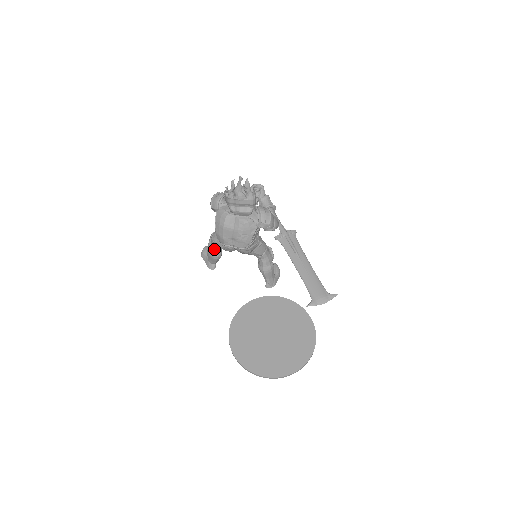
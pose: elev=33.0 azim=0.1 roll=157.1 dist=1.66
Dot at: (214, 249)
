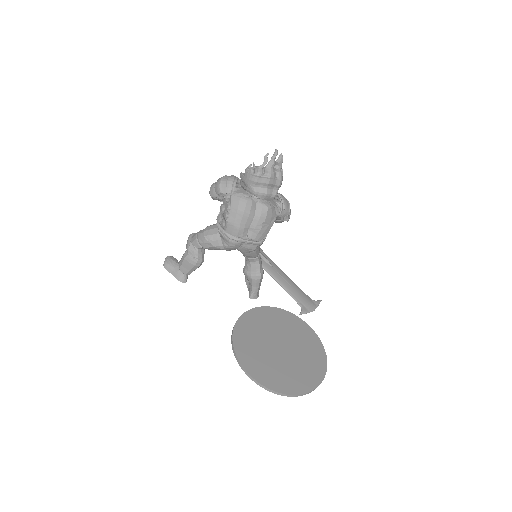
Dot at: (198, 252)
